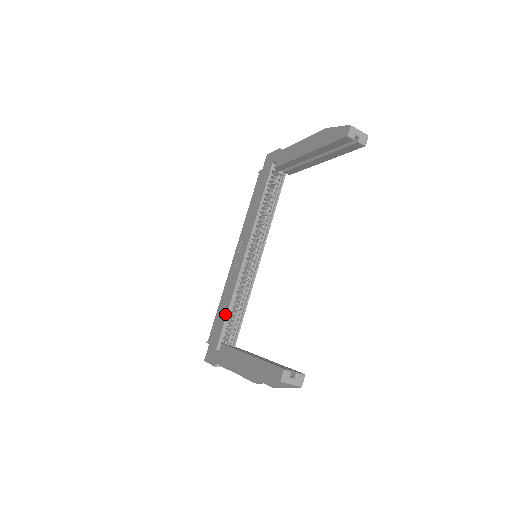
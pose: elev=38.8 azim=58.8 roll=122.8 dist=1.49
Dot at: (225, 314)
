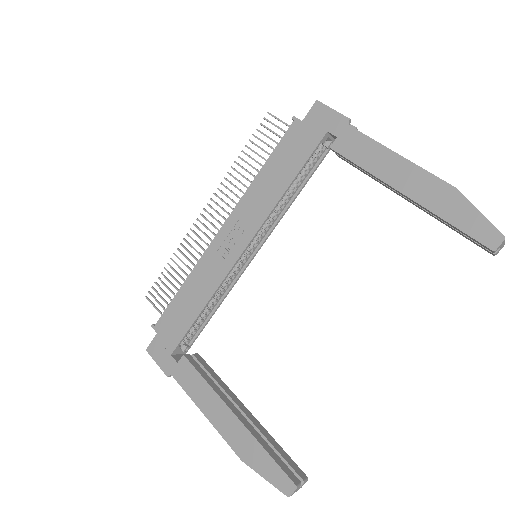
Dot at: (193, 316)
